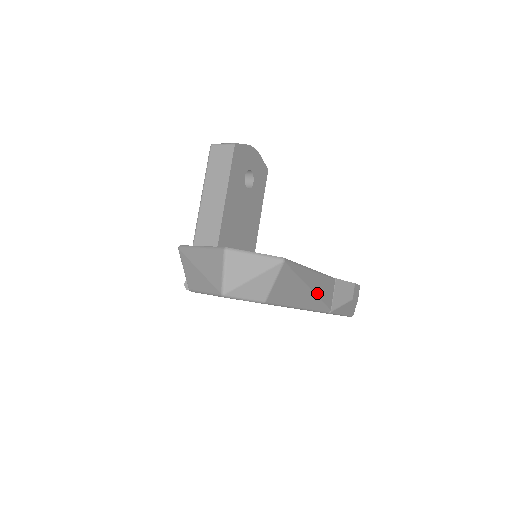
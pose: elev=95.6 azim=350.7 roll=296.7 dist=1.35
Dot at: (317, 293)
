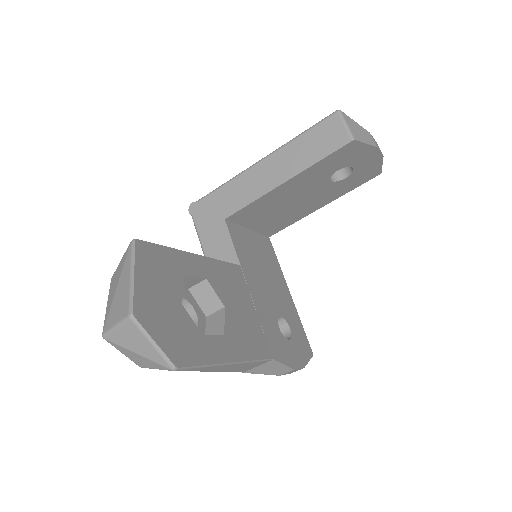
Dot at: (227, 370)
